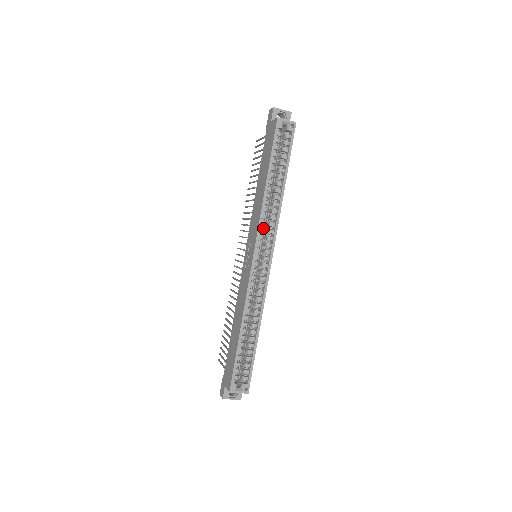
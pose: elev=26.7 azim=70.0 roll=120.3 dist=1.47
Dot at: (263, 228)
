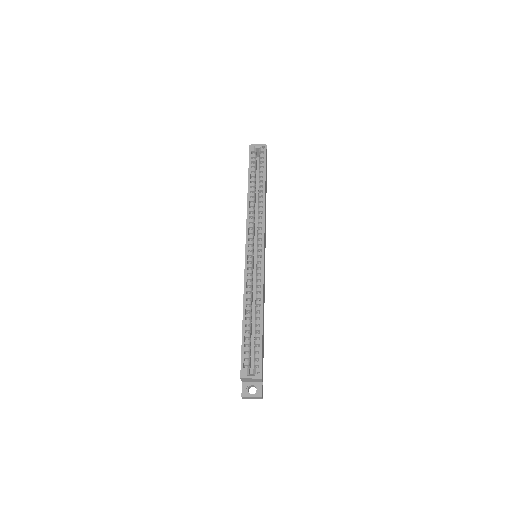
Dot at: (252, 224)
